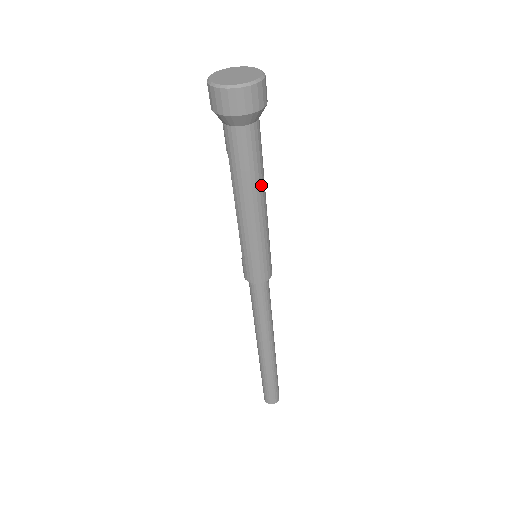
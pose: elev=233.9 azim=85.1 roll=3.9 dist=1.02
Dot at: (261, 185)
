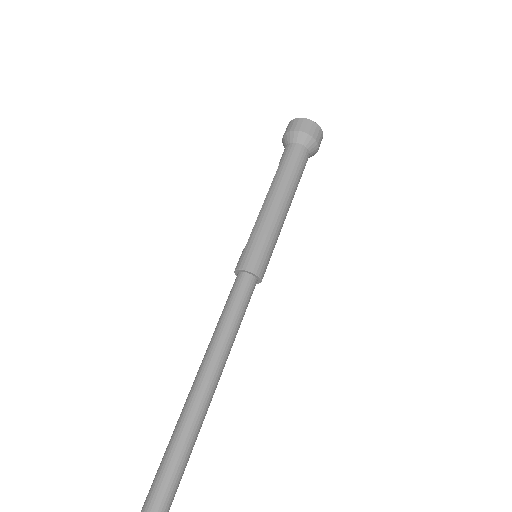
Dot at: (293, 190)
